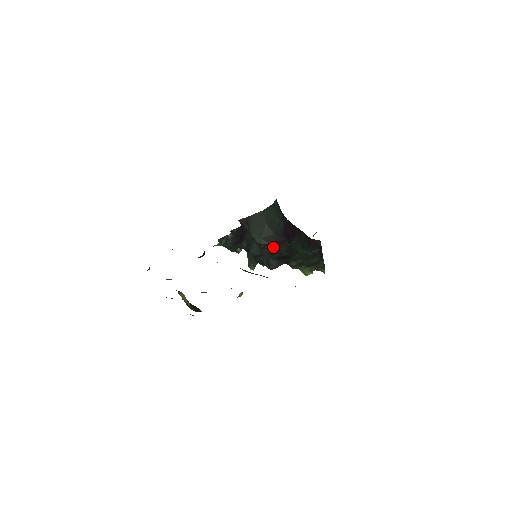
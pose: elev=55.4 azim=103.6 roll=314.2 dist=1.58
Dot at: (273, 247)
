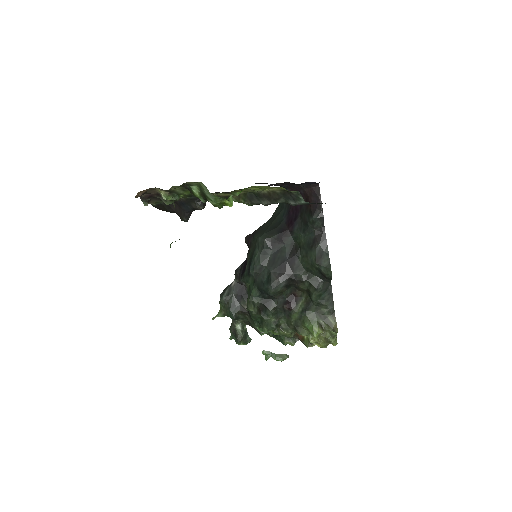
Dot at: (275, 248)
